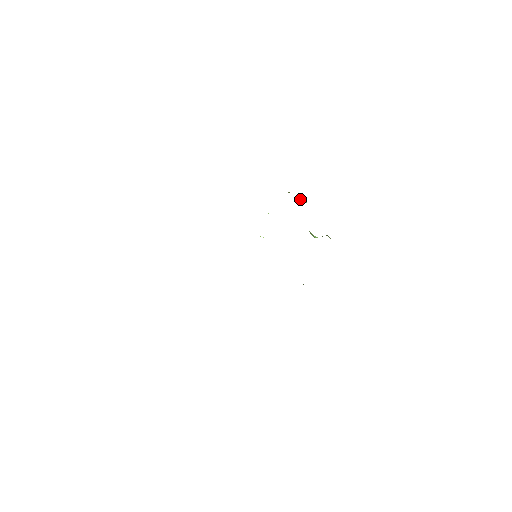
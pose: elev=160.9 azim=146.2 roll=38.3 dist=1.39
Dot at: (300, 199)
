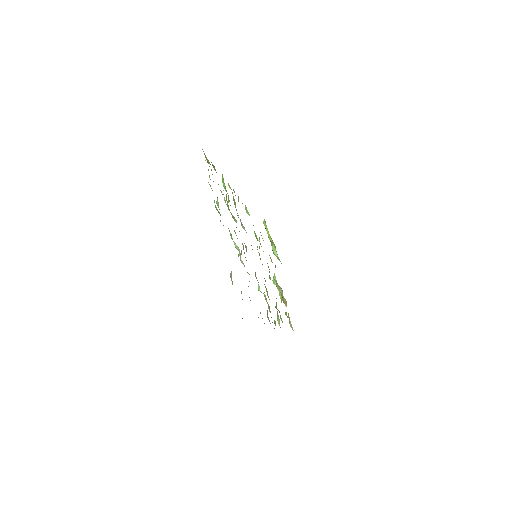
Dot at: (274, 250)
